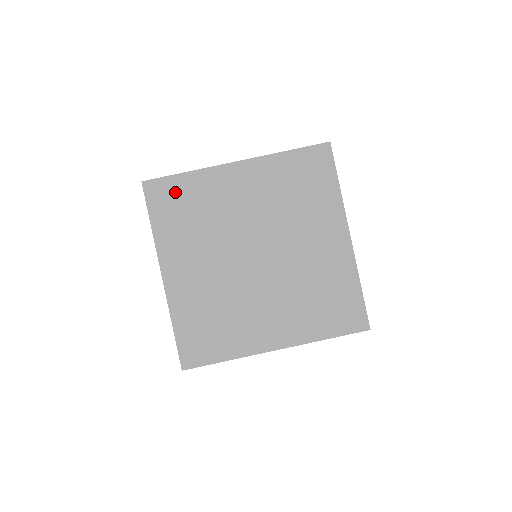
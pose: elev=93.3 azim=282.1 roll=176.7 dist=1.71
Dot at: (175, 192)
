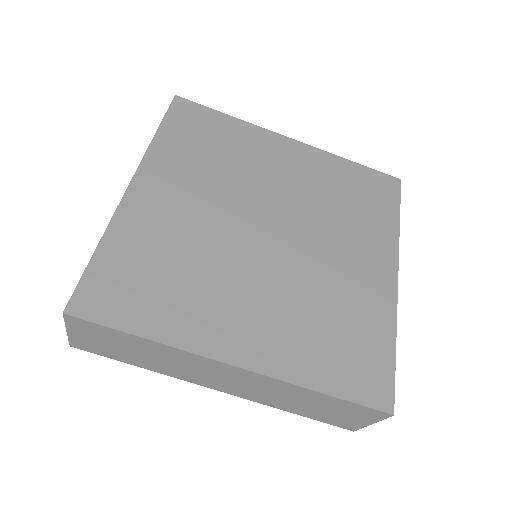
Dot at: (207, 123)
